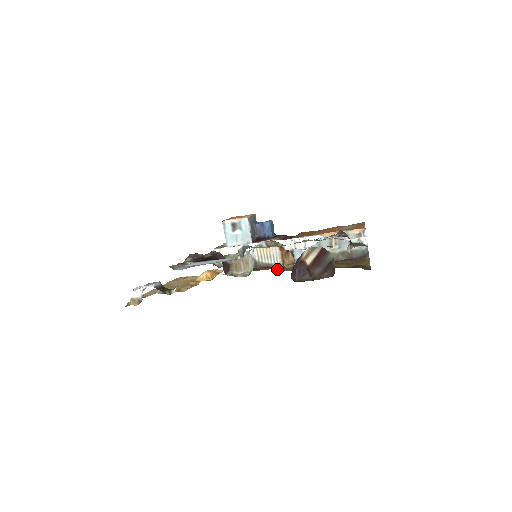
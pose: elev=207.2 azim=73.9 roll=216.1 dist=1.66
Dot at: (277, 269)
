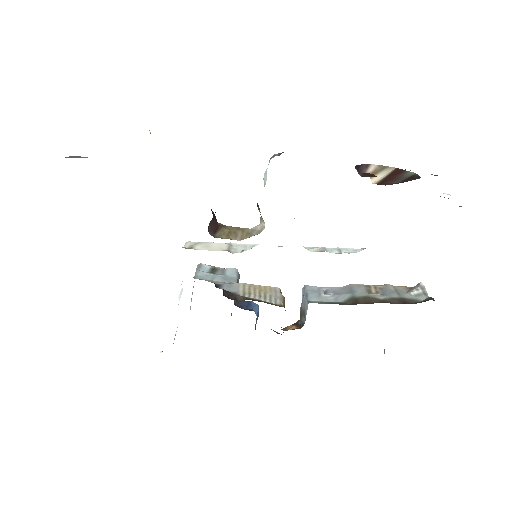
Dot at: occluded
